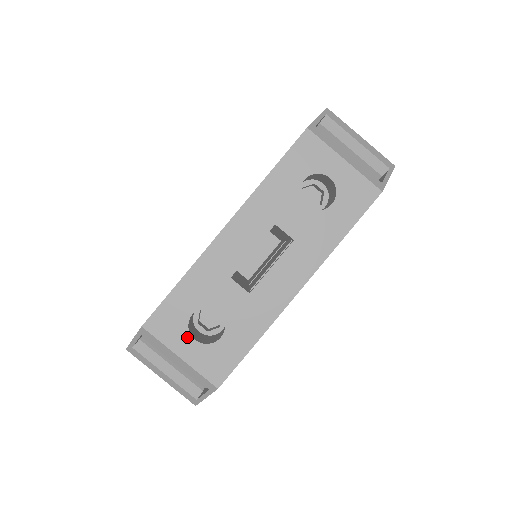
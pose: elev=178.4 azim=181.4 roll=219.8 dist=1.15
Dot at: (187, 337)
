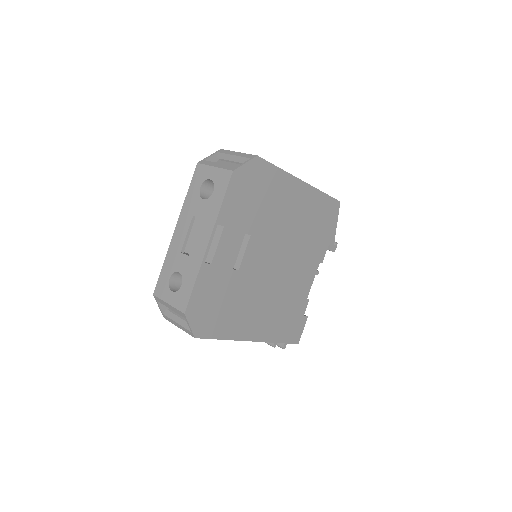
Dot at: (169, 292)
